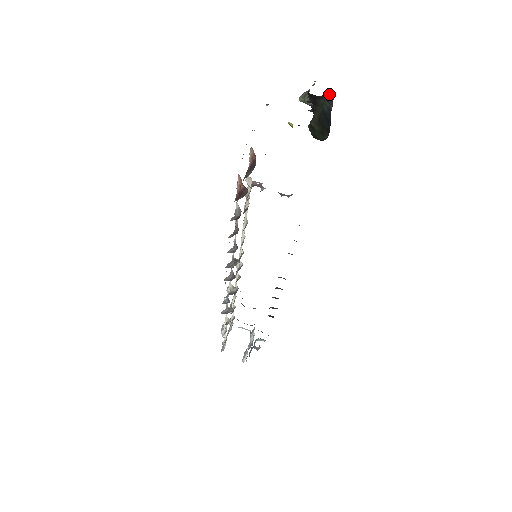
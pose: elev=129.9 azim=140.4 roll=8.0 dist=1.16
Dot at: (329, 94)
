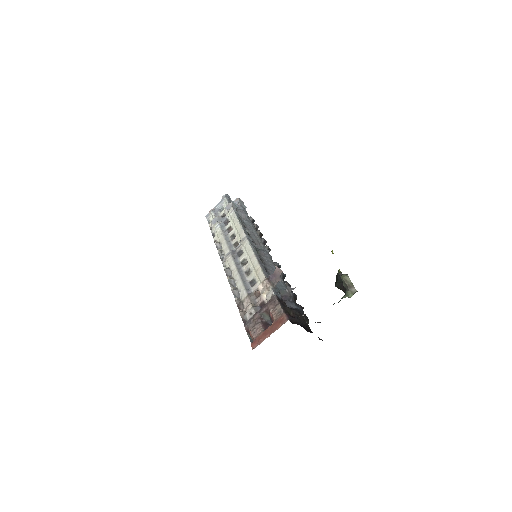
Dot at: occluded
